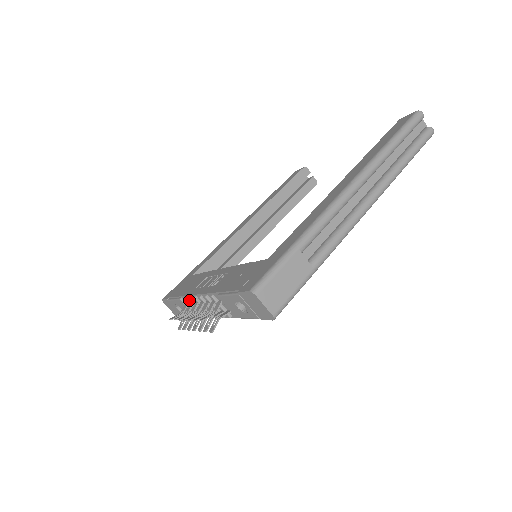
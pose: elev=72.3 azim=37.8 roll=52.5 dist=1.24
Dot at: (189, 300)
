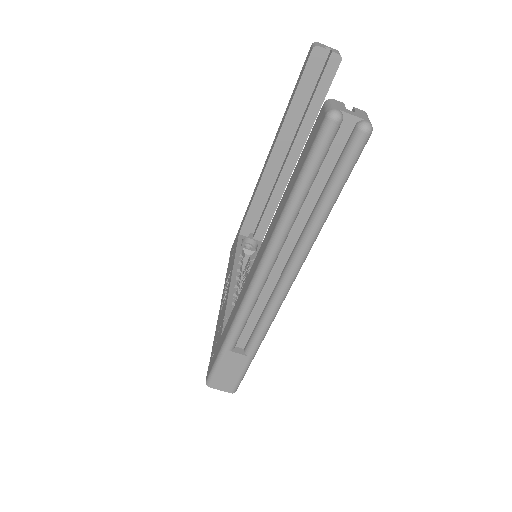
Dot at: occluded
